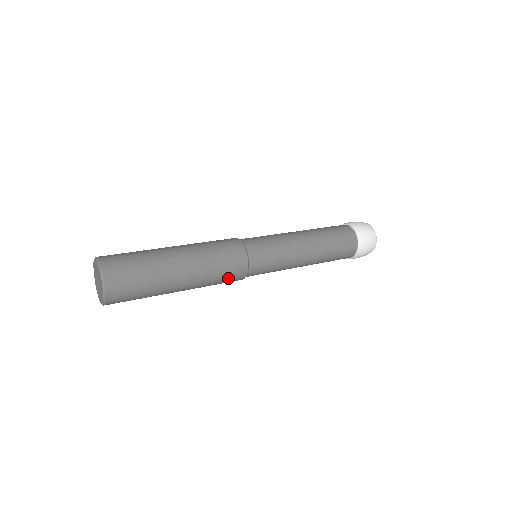
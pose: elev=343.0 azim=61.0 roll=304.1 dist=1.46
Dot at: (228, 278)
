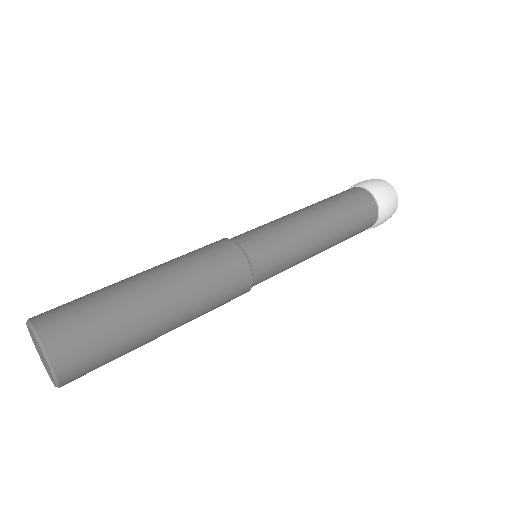
Dot at: occluded
